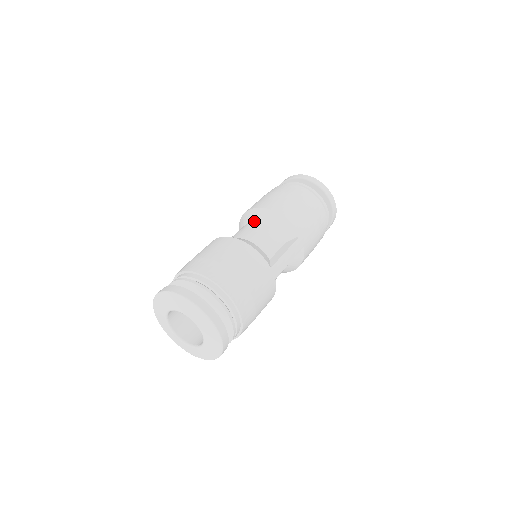
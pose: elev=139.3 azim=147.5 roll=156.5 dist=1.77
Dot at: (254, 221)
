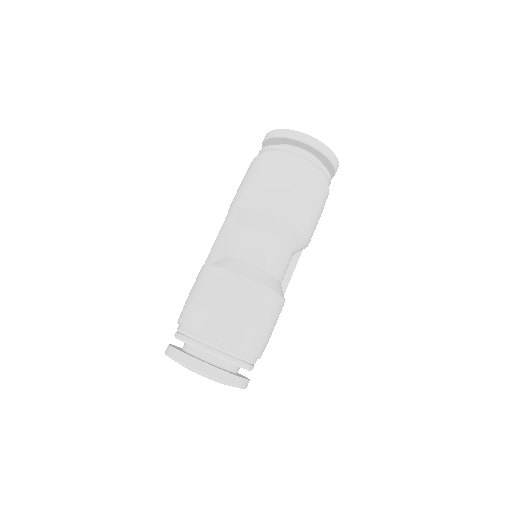
Dot at: (281, 240)
